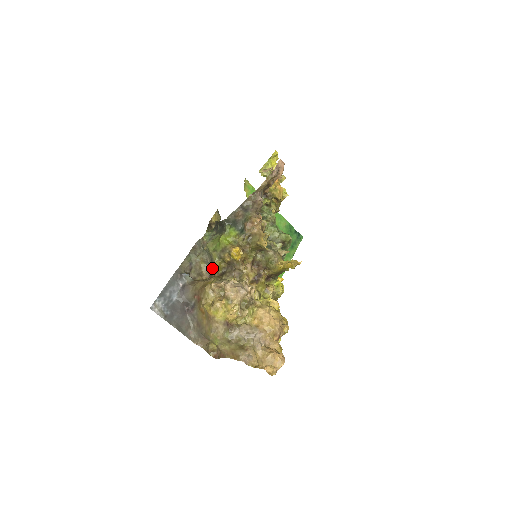
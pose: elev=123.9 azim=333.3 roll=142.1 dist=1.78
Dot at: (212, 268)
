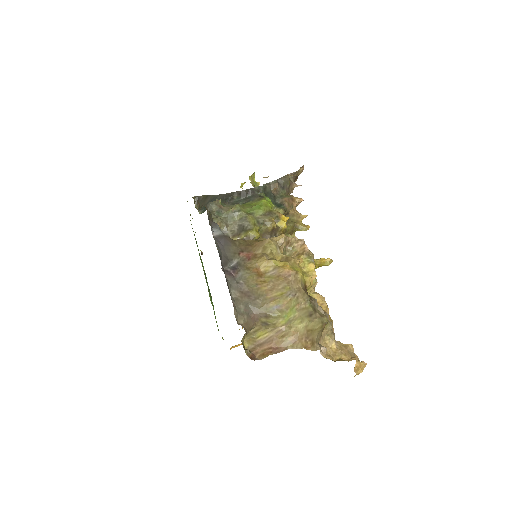
Dot at: (235, 238)
